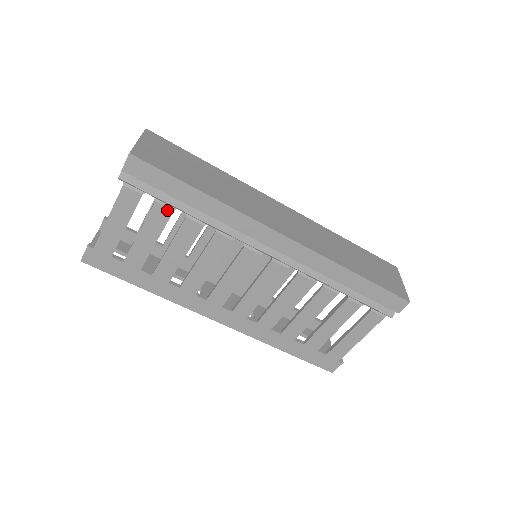
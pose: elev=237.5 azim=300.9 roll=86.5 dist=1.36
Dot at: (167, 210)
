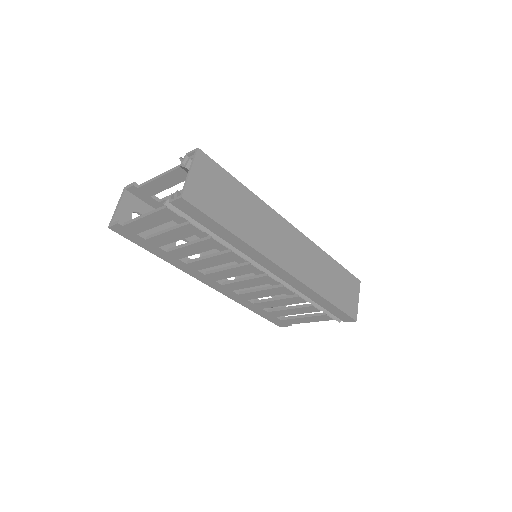
Dot at: (198, 230)
